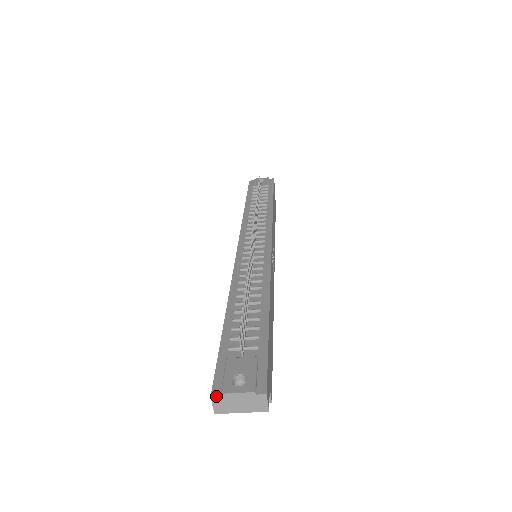
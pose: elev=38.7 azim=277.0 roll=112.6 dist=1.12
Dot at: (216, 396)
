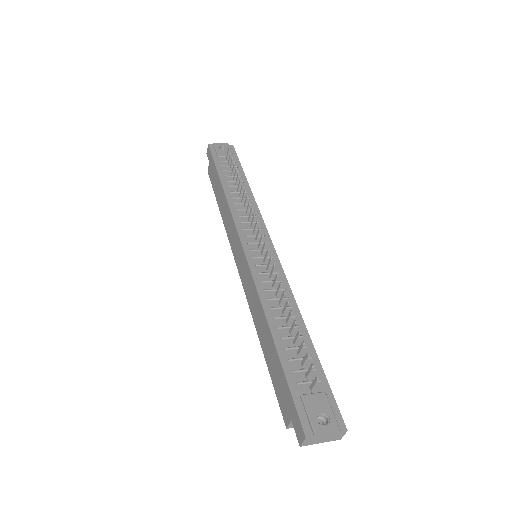
Dot at: (310, 437)
